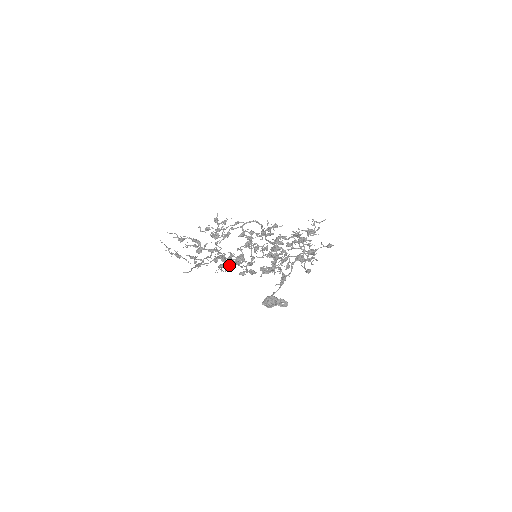
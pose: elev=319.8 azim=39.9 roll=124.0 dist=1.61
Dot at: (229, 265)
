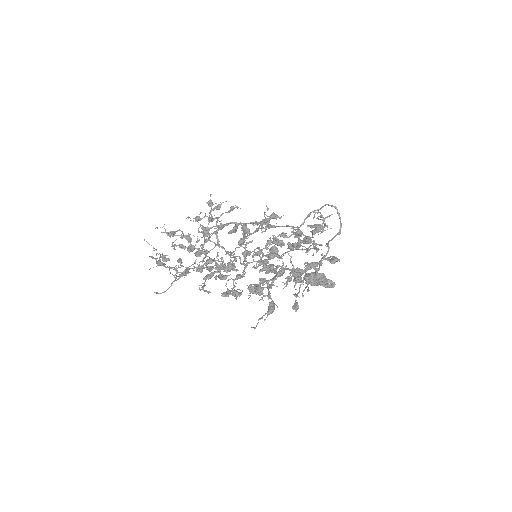
Dot at: (219, 274)
